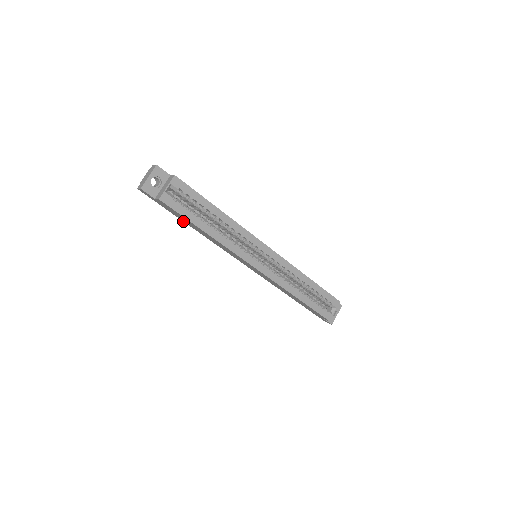
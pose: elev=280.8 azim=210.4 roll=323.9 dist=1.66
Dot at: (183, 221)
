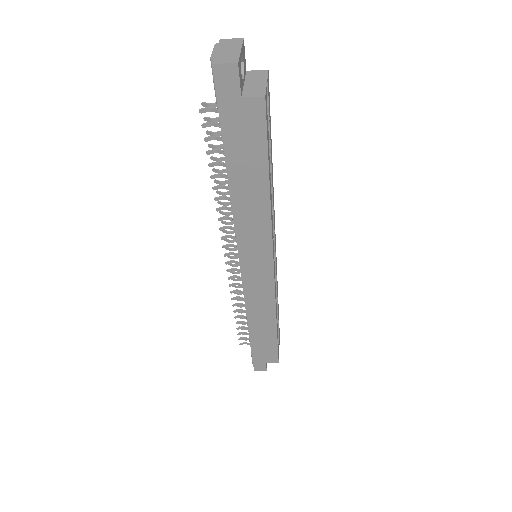
Dot at: (226, 165)
